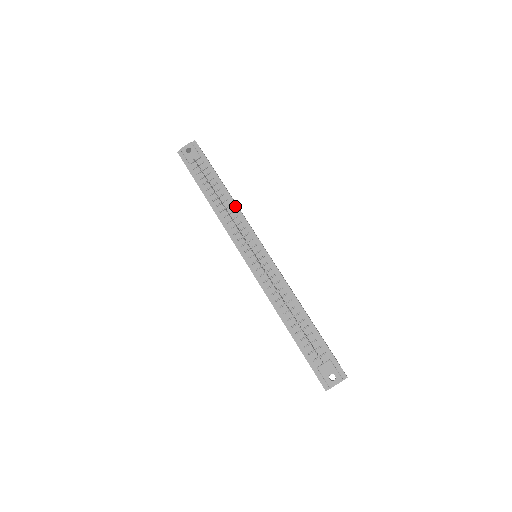
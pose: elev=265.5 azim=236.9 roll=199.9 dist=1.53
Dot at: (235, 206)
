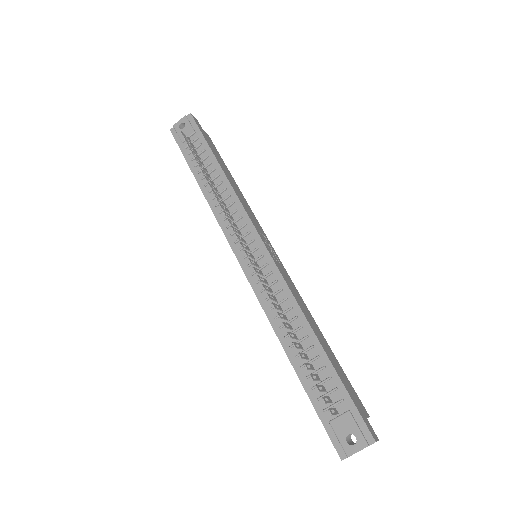
Dot at: (231, 190)
